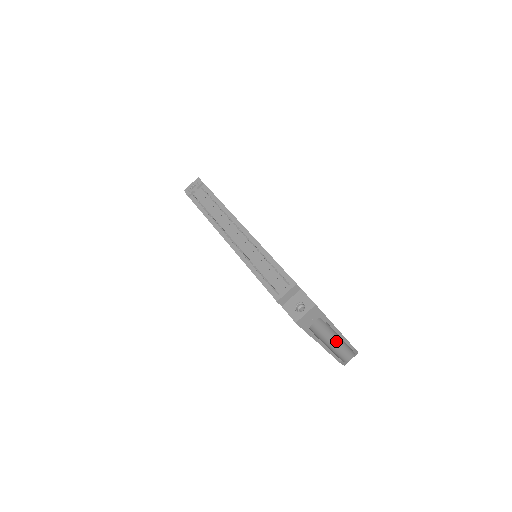
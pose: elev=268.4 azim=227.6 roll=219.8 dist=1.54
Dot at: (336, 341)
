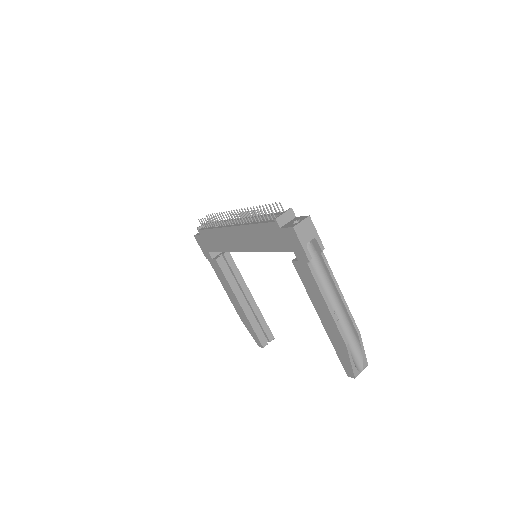
Dot at: (339, 320)
